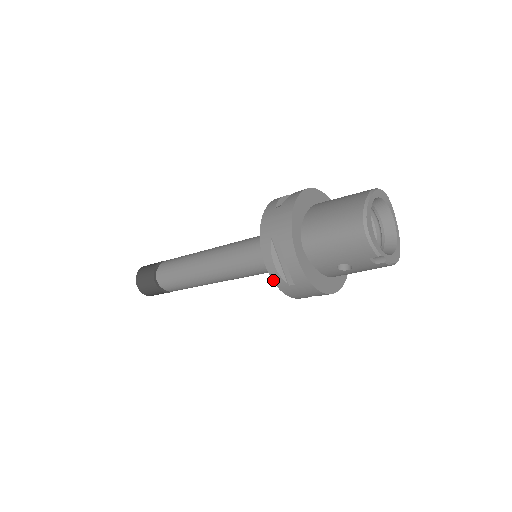
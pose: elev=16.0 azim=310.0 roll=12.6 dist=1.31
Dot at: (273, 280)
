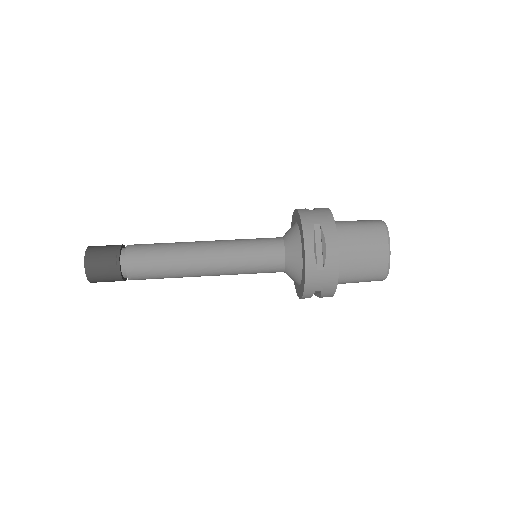
Dot at: occluded
